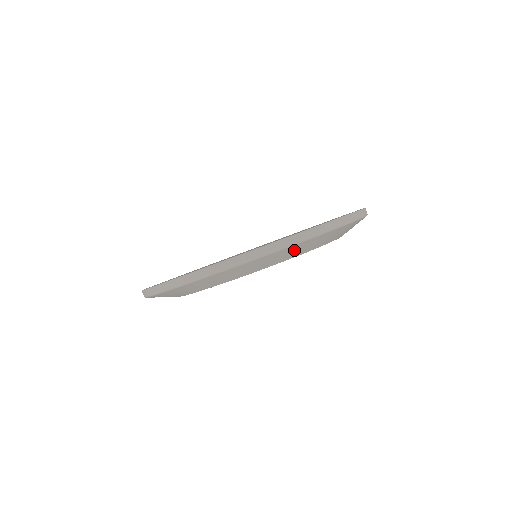
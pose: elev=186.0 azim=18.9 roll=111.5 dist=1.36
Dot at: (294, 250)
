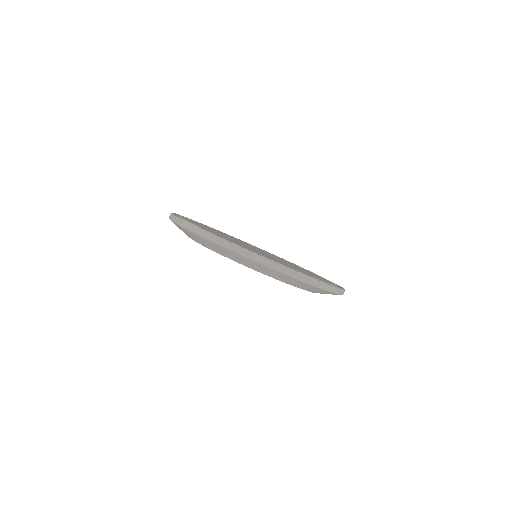
Dot at: (305, 286)
